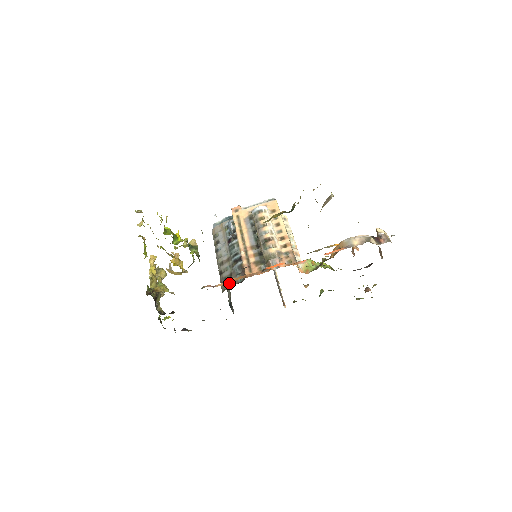
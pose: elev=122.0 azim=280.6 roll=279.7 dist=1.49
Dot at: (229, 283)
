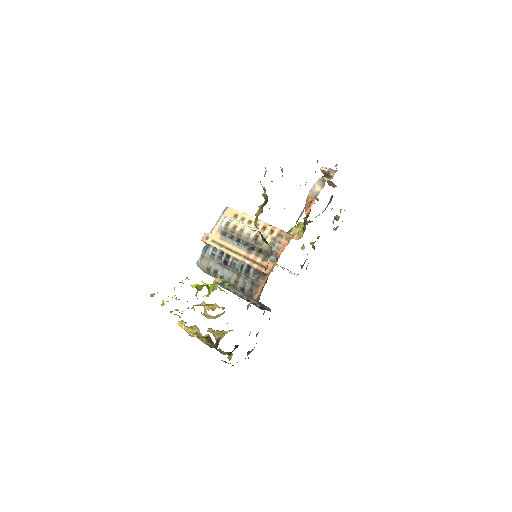
Dot at: occluded
